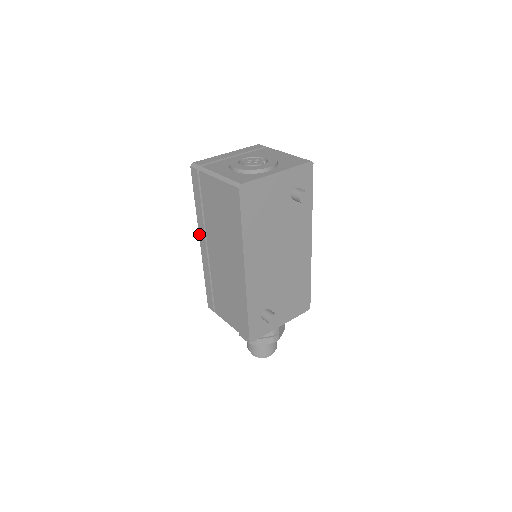
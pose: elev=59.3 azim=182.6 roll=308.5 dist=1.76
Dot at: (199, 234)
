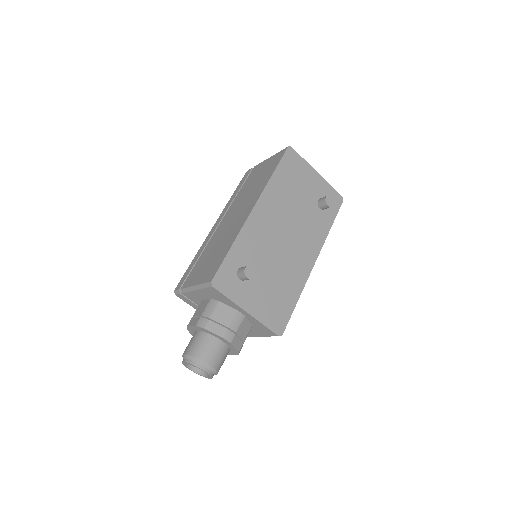
Dot at: (218, 218)
